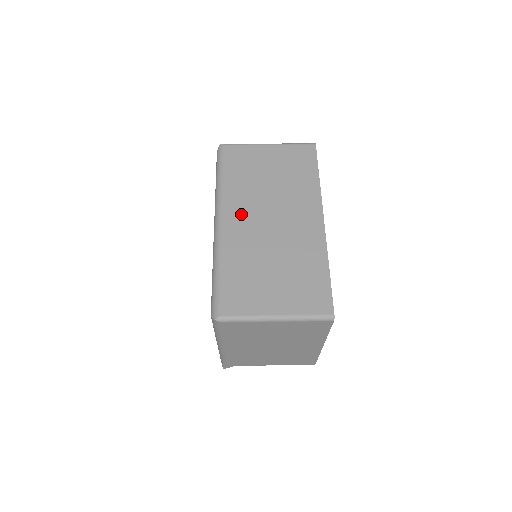
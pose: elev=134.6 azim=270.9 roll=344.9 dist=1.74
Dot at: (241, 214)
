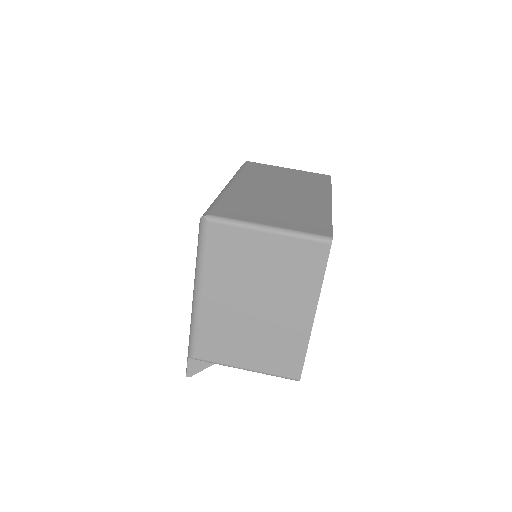
Dot at: (253, 184)
